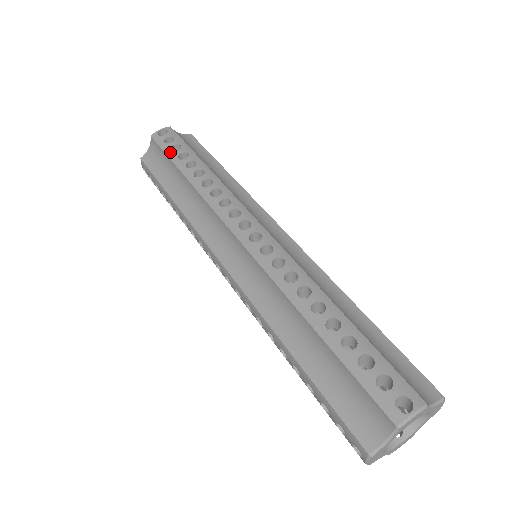
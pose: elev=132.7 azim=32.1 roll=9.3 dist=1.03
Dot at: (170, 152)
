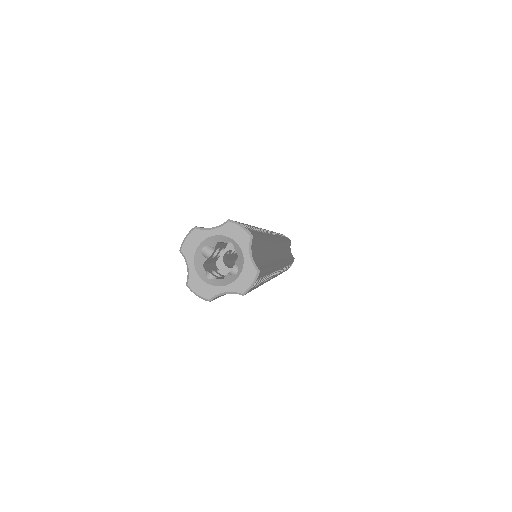
Dot at: (279, 233)
